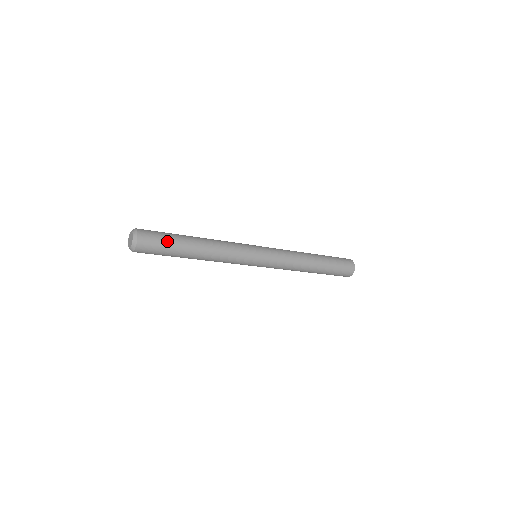
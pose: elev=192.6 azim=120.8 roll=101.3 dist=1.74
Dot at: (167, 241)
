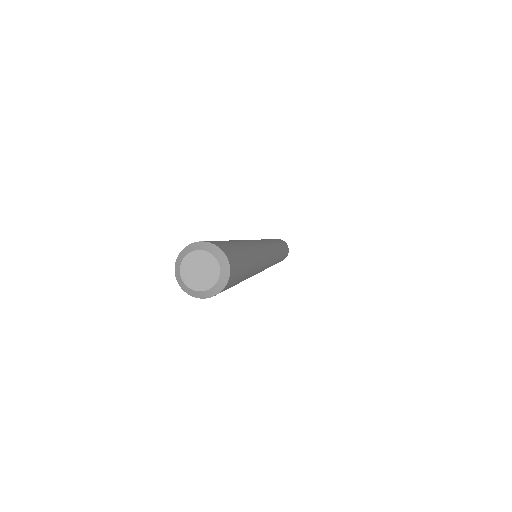
Dot at: (243, 265)
